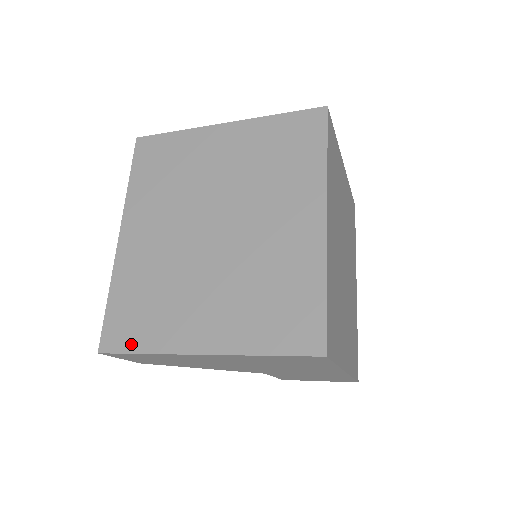
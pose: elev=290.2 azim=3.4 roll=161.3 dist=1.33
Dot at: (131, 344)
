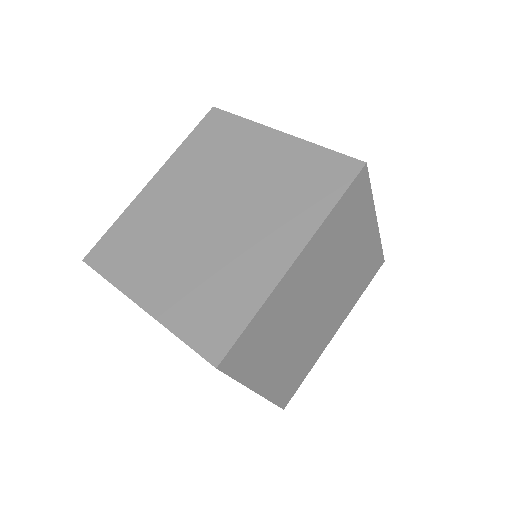
Dot at: (105, 268)
